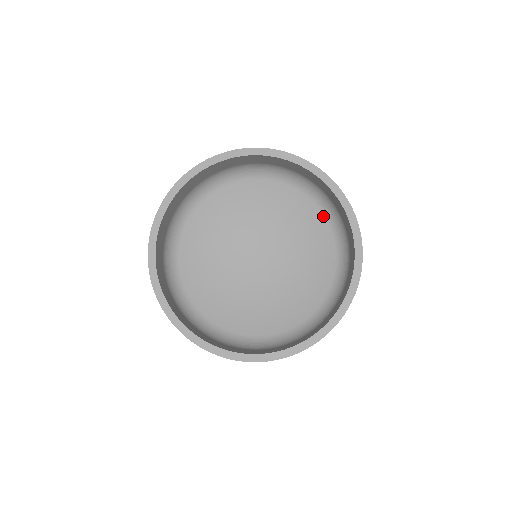
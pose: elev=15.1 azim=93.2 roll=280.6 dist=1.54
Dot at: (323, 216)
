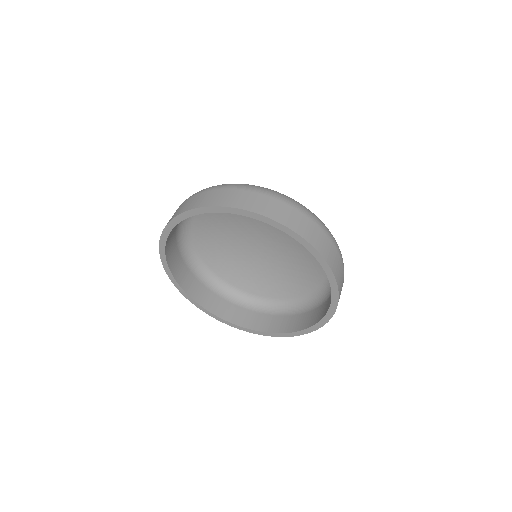
Dot at: occluded
